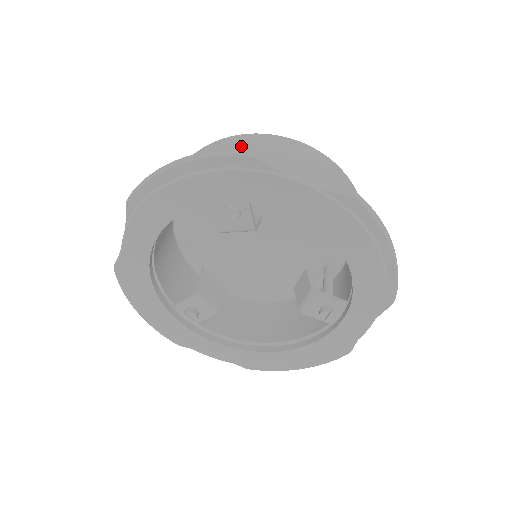
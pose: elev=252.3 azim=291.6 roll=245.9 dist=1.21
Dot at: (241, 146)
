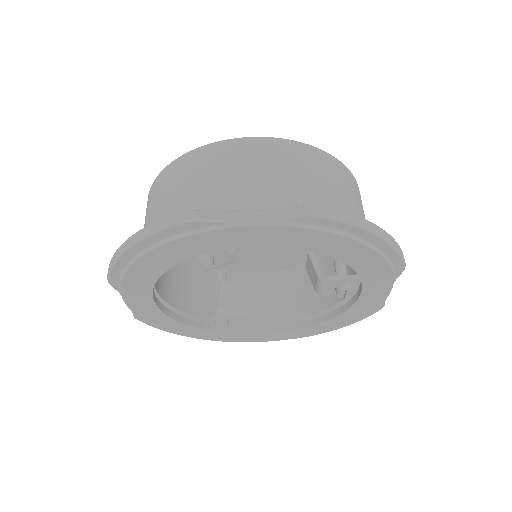
Dot at: (187, 176)
